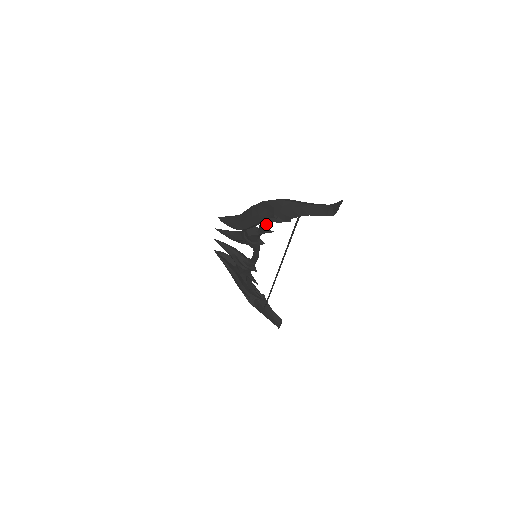
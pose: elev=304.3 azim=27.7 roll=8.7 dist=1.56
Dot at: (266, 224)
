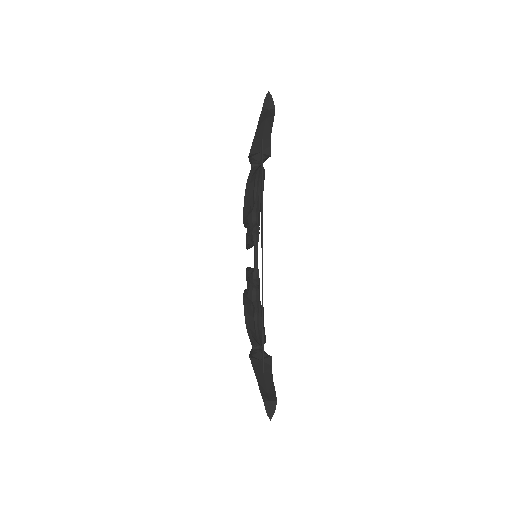
Dot at: (254, 190)
